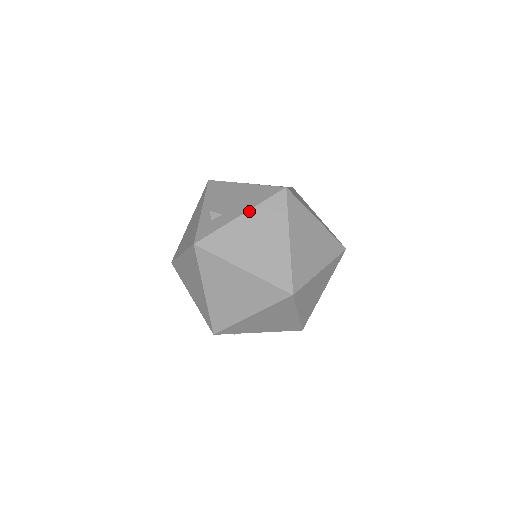
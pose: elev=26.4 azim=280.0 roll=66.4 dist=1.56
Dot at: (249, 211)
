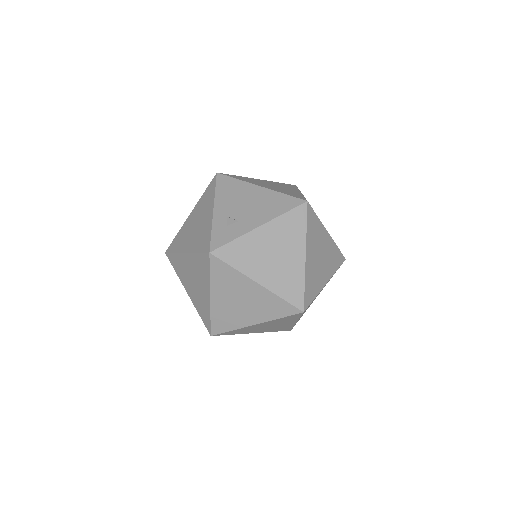
Dot at: (269, 223)
